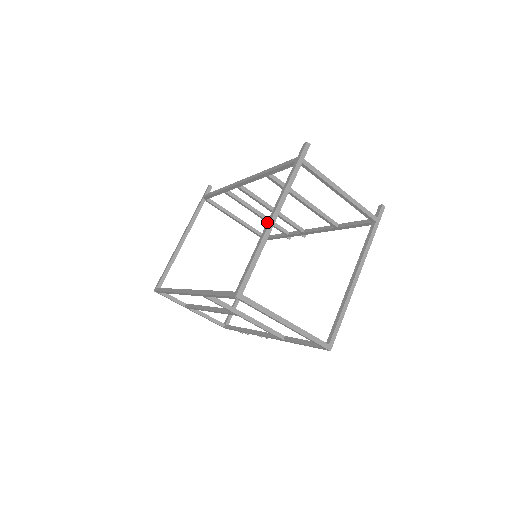
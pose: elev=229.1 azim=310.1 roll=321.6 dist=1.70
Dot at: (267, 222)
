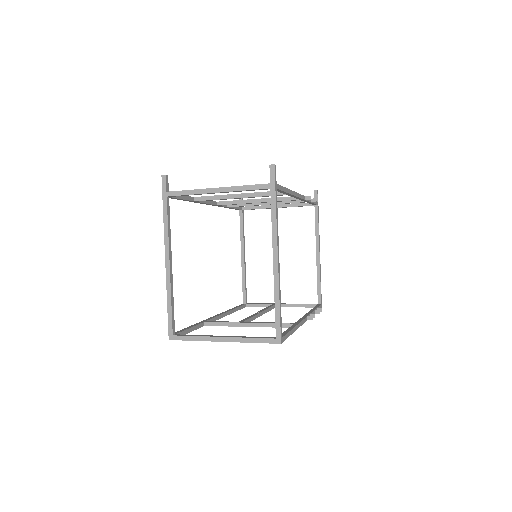
Dot at: (167, 265)
